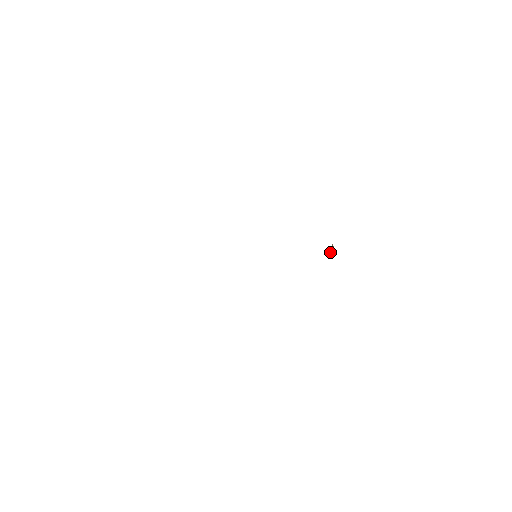
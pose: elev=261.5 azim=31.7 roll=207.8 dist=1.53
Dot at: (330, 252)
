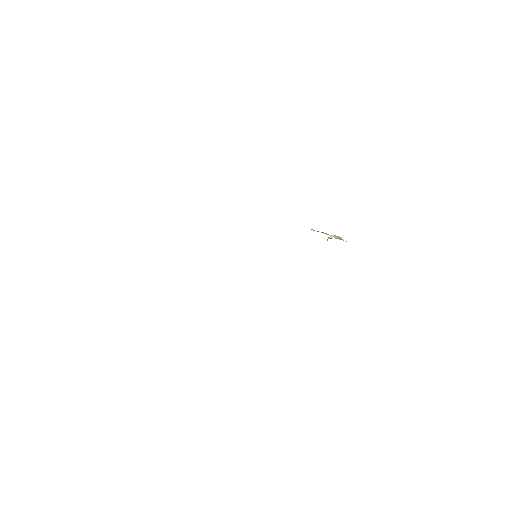
Dot at: occluded
